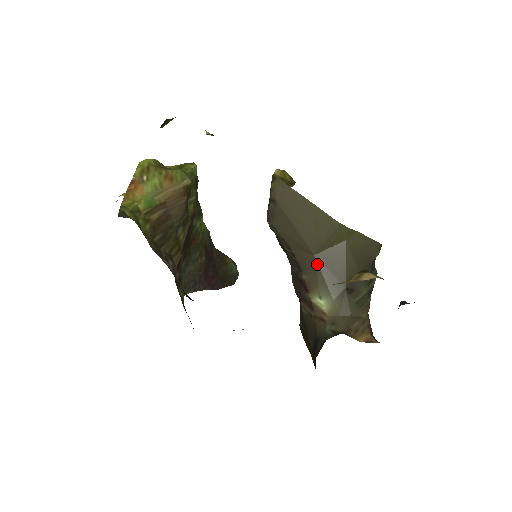
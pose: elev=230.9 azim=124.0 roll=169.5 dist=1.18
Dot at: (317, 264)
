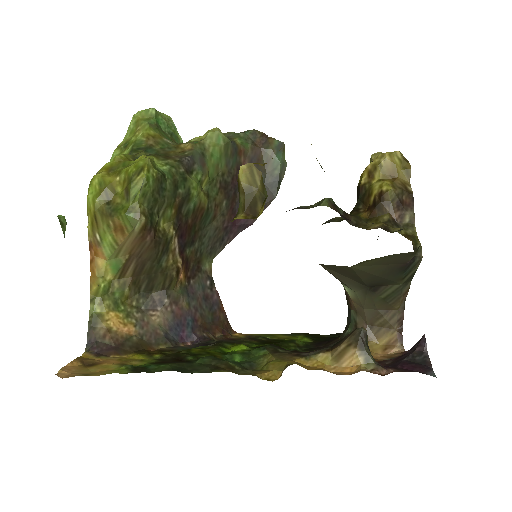
Dot at: occluded
